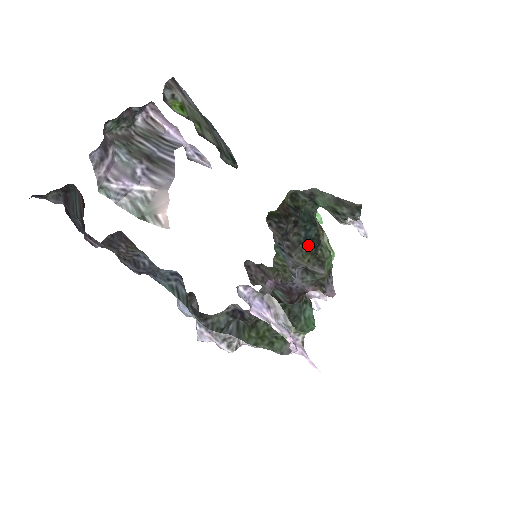
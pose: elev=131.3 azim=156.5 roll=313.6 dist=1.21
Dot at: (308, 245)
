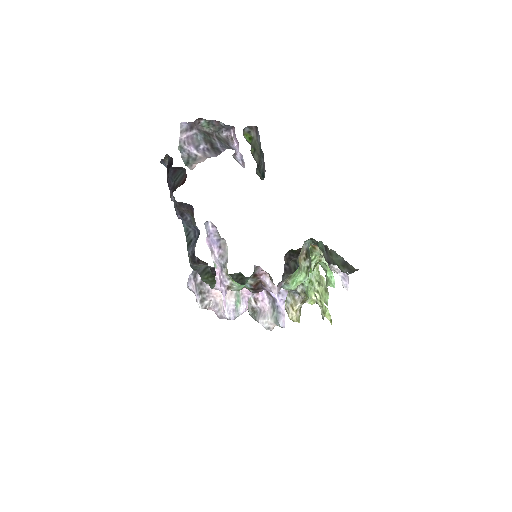
Dot at: occluded
